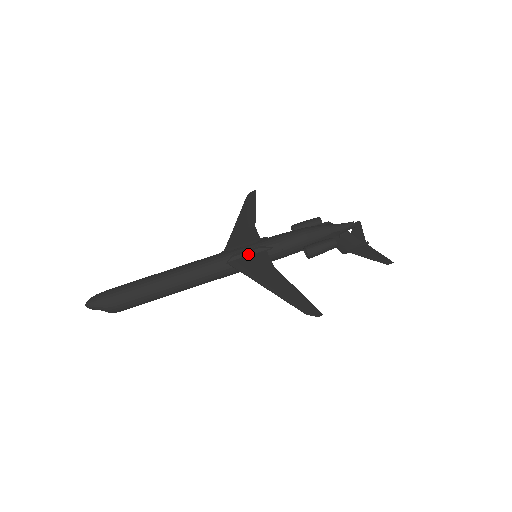
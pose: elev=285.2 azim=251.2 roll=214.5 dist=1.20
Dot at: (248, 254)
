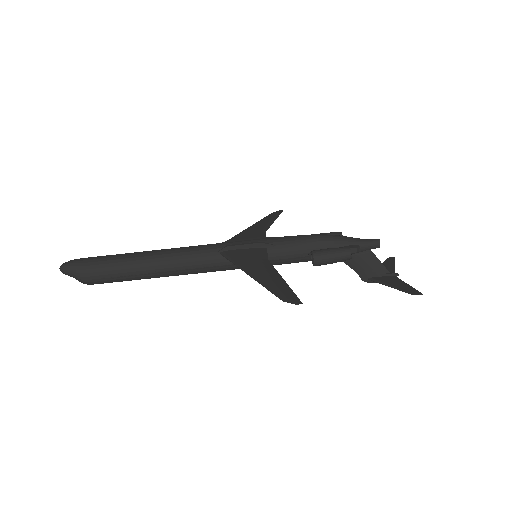
Dot at: (245, 247)
